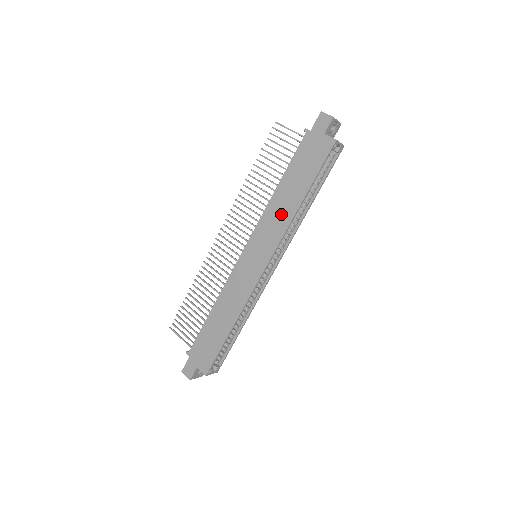
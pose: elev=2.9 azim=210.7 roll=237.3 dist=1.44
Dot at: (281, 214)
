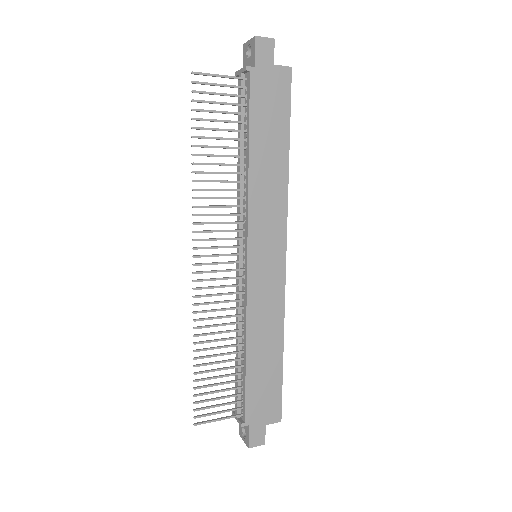
Dot at: (272, 188)
